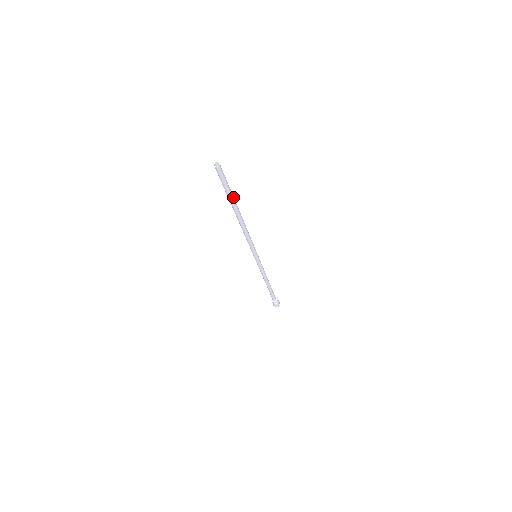
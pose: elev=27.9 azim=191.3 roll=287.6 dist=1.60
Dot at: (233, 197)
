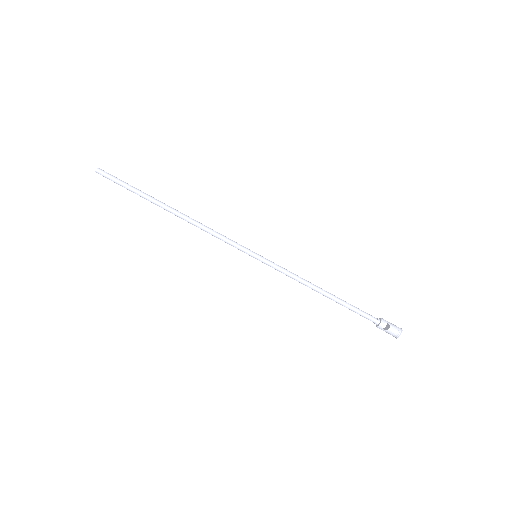
Dot at: (144, 193)
